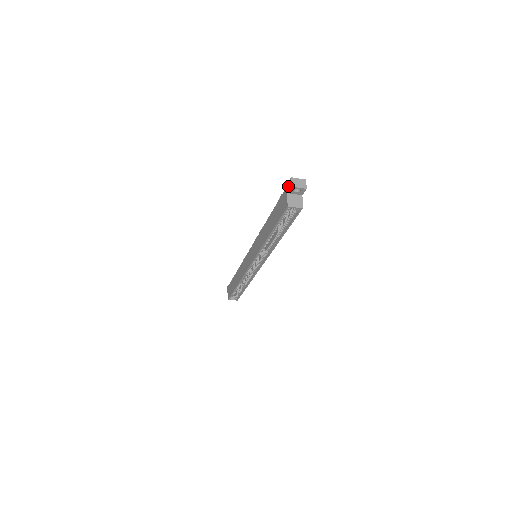
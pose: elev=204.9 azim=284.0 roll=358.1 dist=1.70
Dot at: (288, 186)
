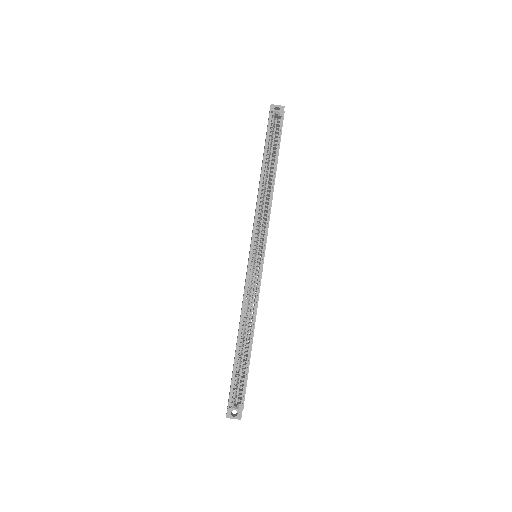
Dot at: occluded
